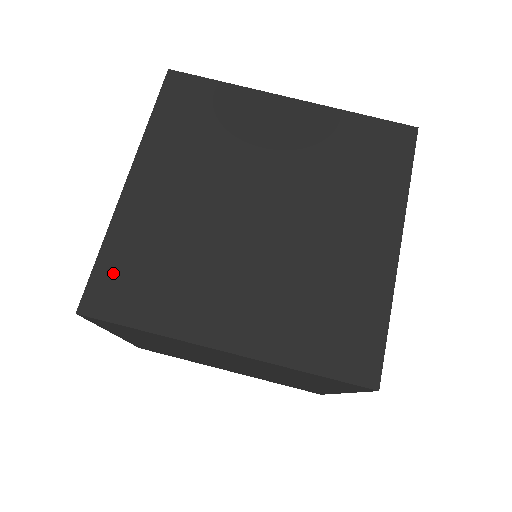
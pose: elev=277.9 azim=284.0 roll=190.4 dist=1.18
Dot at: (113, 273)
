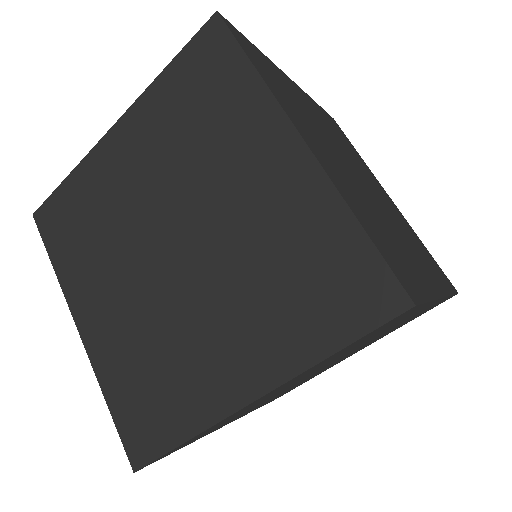
Dot at: (255, 51)
